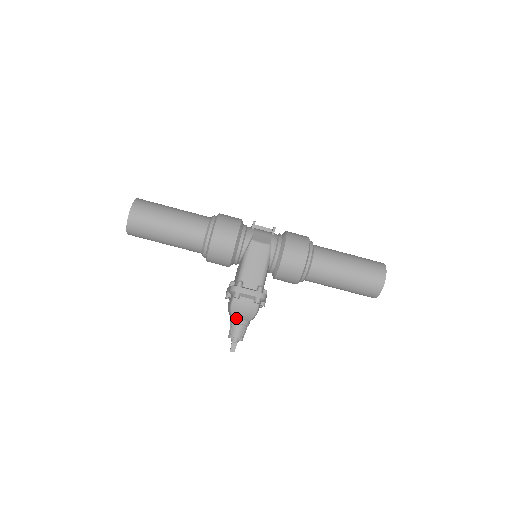
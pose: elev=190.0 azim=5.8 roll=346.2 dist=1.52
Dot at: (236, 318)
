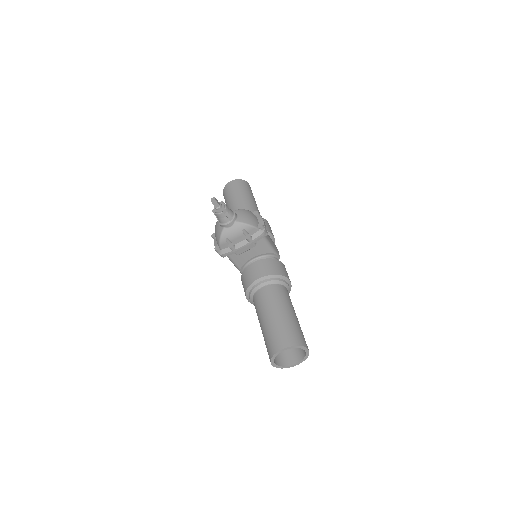
Dot at: occluded
